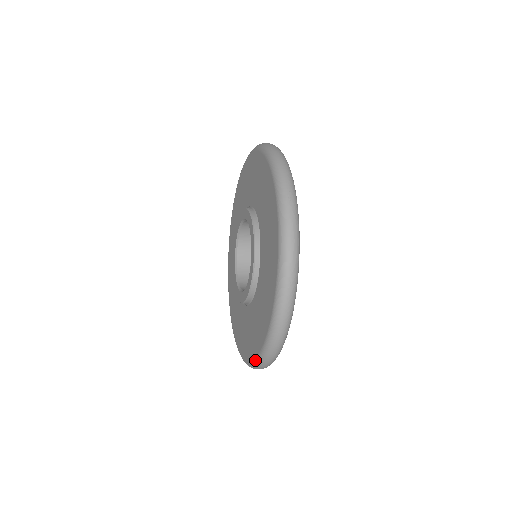
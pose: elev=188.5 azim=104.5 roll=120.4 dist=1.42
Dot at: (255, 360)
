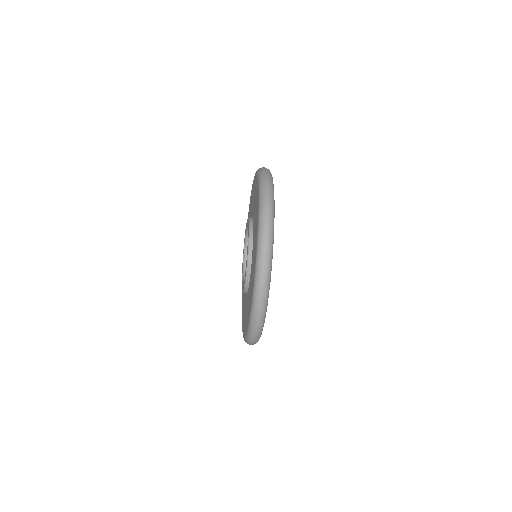
Dot at: (249, 322)
